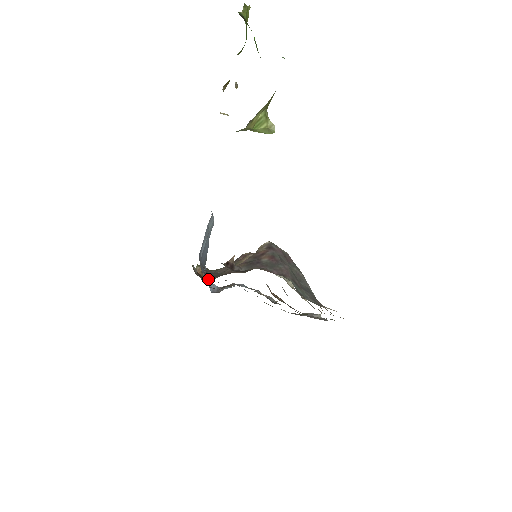
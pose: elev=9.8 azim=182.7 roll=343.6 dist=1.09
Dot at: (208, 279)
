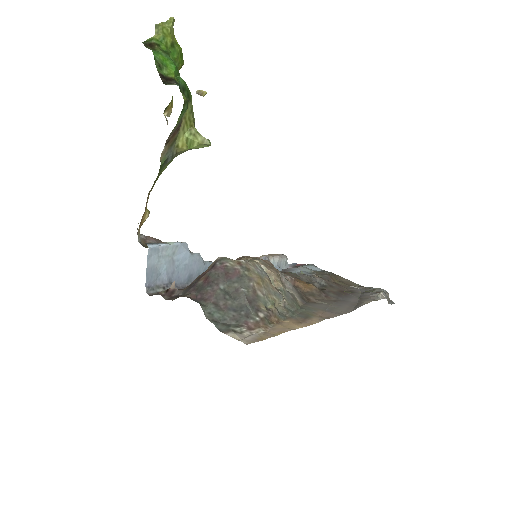
Dot at: occluded
